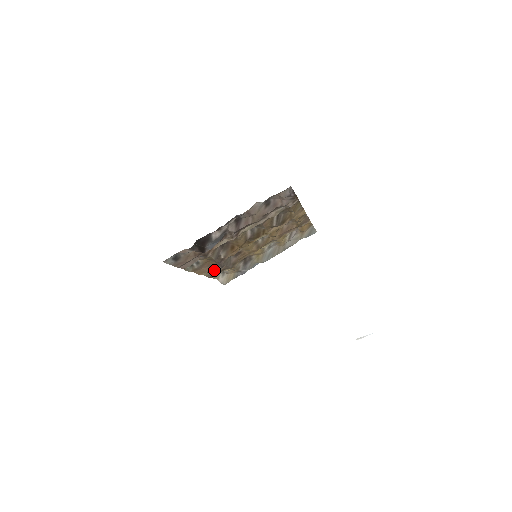
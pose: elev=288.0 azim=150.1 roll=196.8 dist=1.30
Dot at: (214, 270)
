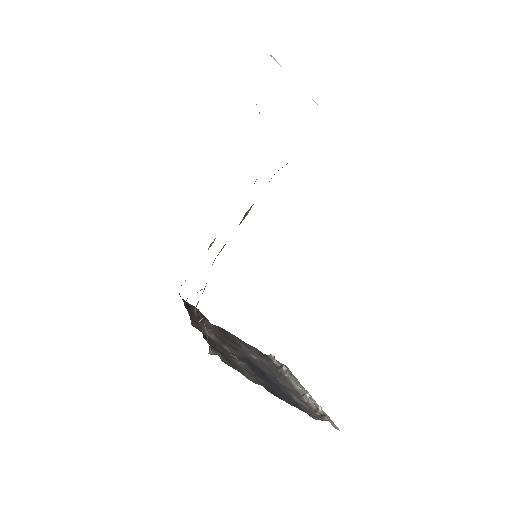
Dot at: occluded
